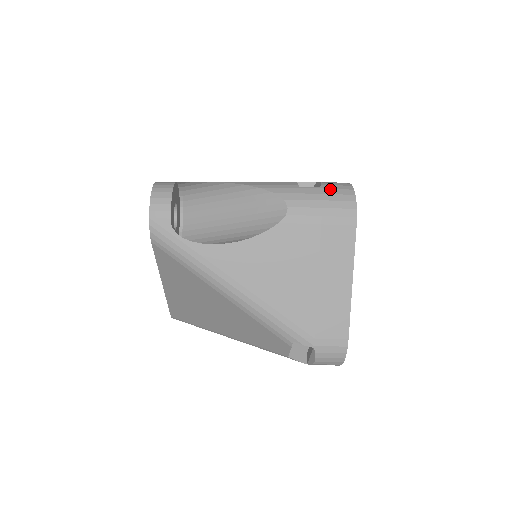
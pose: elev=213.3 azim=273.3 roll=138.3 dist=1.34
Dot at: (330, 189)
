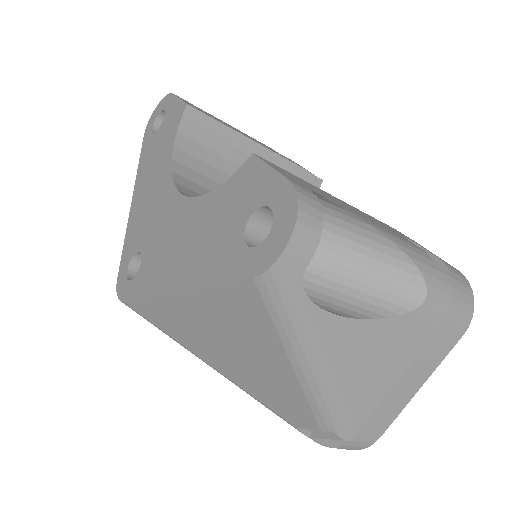
Dot at: (458, 282)
